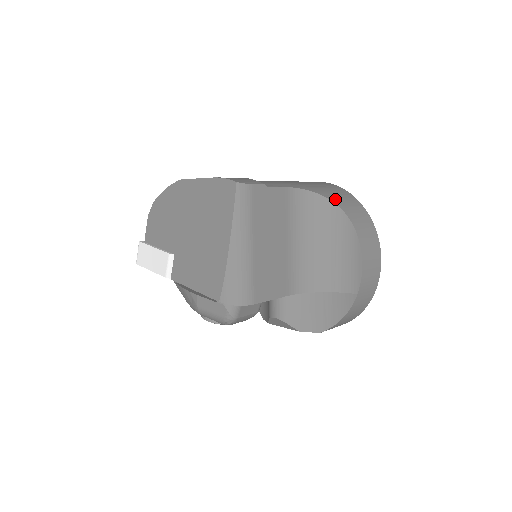
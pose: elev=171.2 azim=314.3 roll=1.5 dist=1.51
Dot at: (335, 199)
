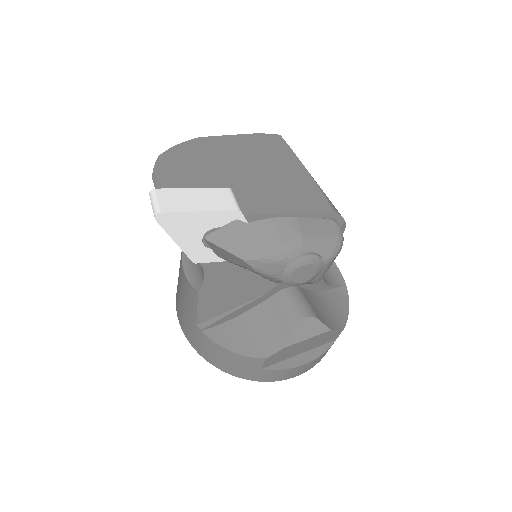
Dot at: occluded
